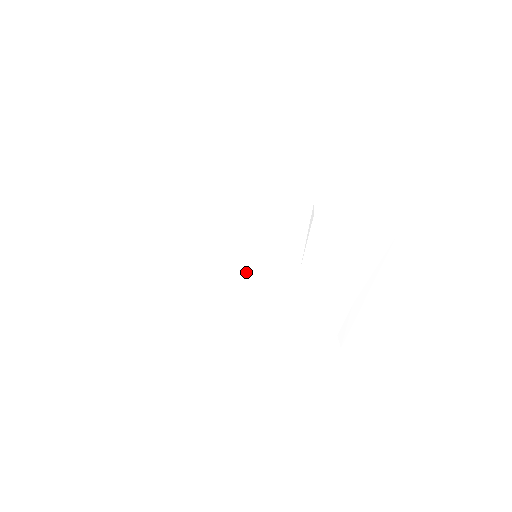
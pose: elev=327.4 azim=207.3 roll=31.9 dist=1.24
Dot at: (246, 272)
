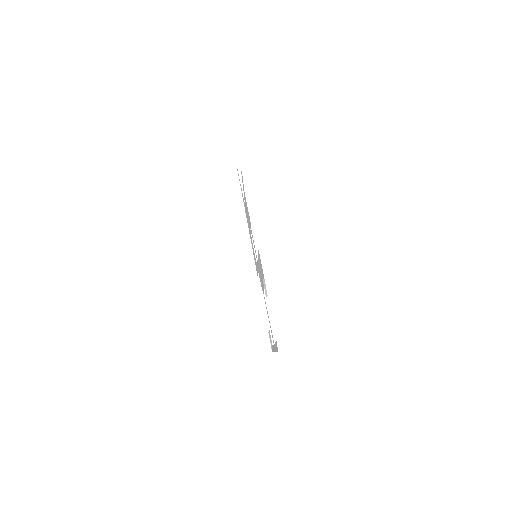
Dot at: occluded
